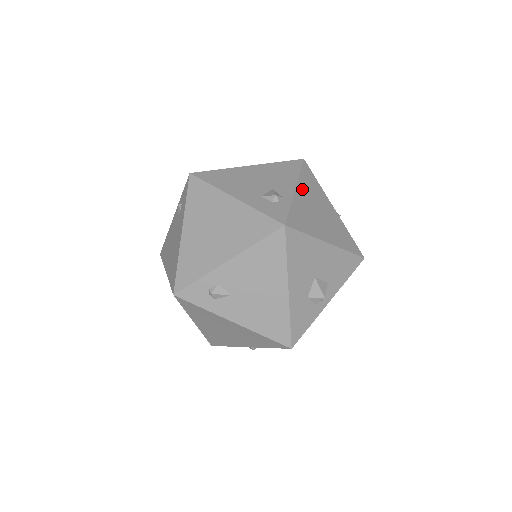
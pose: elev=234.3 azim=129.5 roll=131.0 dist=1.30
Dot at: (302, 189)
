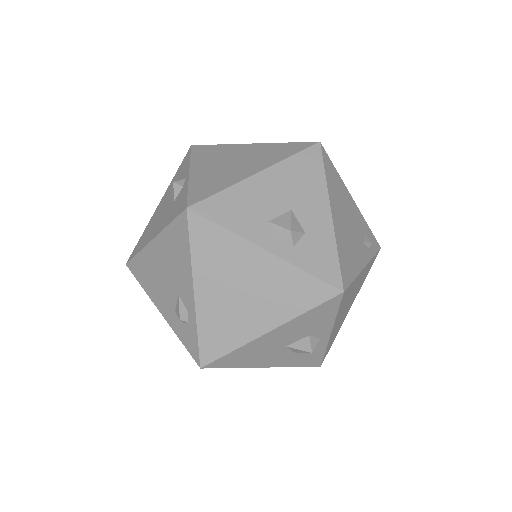
Dot at: (203, 281)
